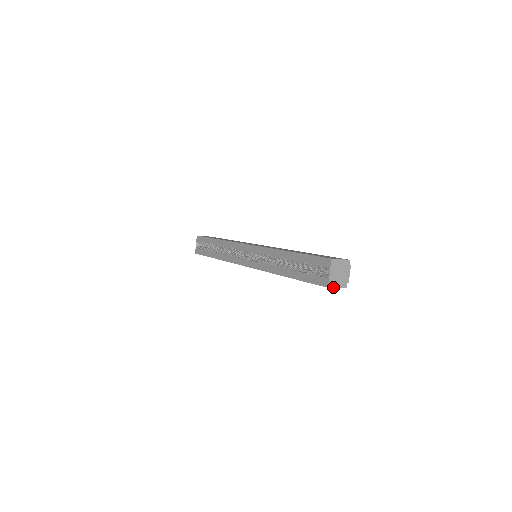
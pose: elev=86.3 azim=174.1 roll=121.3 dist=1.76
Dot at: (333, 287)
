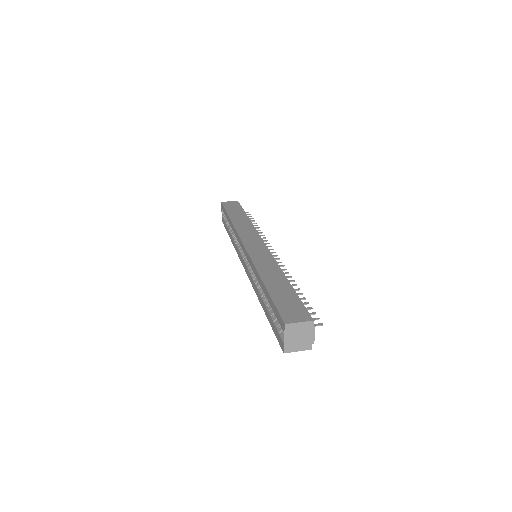
Dot at: (291, 351)
